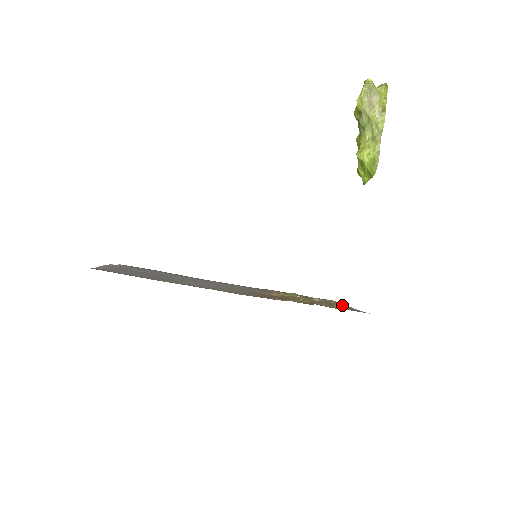
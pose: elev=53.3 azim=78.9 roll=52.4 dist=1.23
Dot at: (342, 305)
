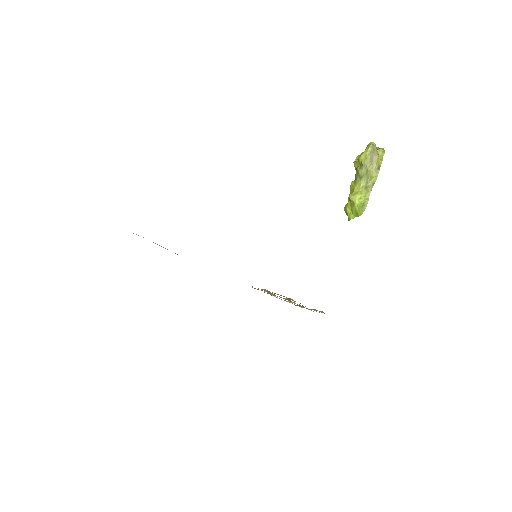
Dot at: (313, 311)
